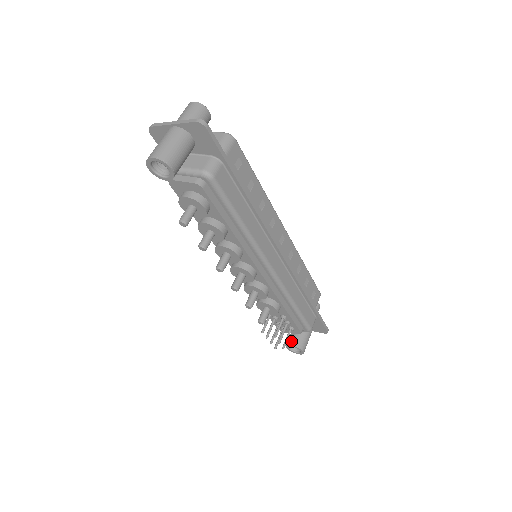
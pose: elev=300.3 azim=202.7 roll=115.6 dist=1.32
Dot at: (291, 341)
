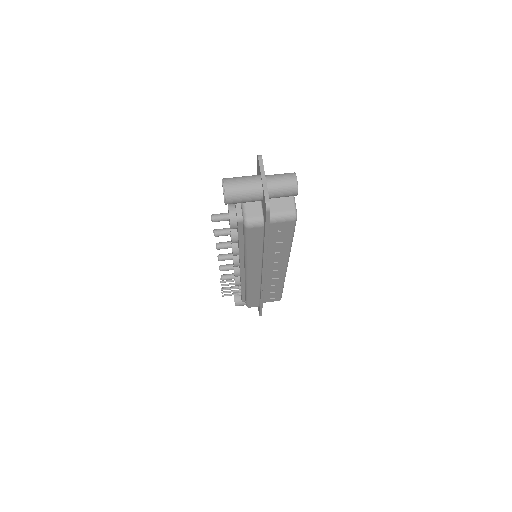
Dot at: occluded
